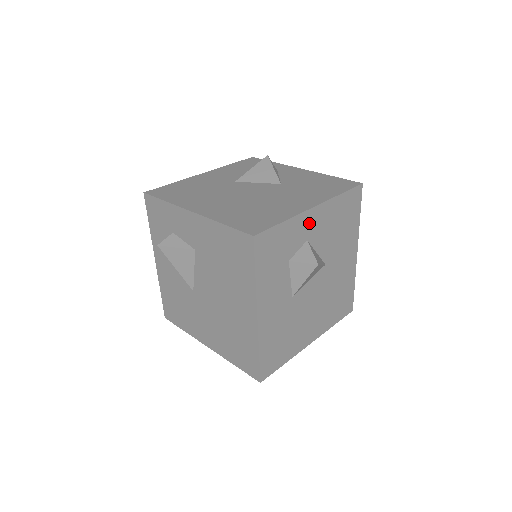
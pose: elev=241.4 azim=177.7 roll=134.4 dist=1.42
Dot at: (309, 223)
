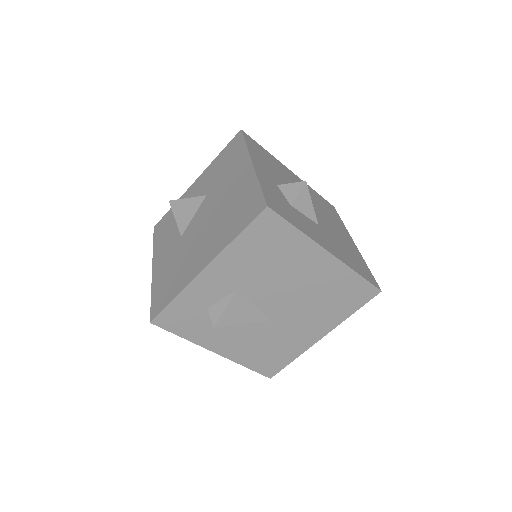
Dot at: (264, 174)
